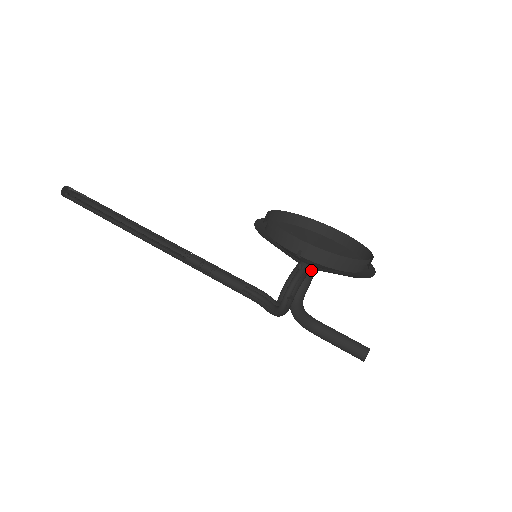
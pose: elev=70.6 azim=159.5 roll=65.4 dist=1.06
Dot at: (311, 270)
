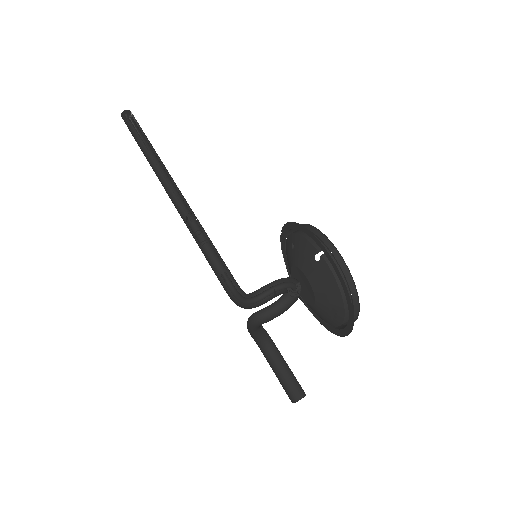
Dot at: (297, 295)
